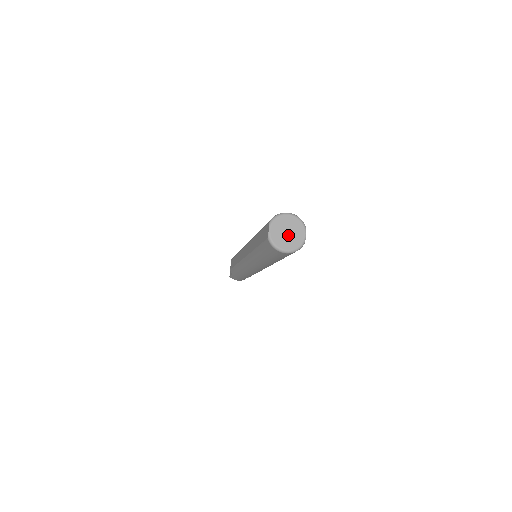
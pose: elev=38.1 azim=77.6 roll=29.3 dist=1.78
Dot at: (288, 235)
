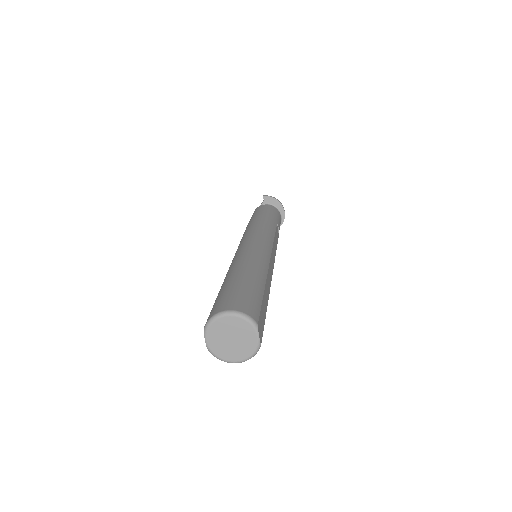
Dot at: (233, 342)
